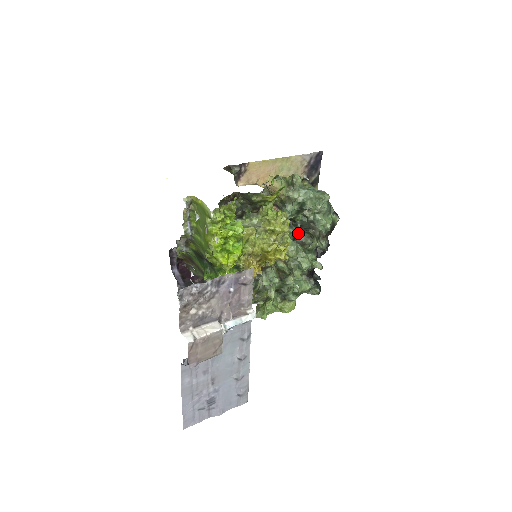
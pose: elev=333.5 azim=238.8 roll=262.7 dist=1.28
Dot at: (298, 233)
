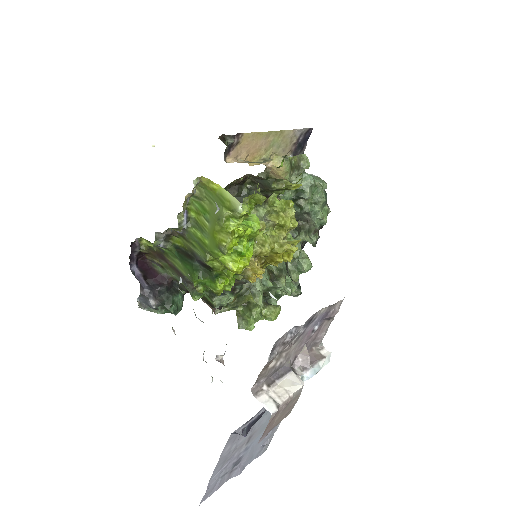
Dot at: occluded
